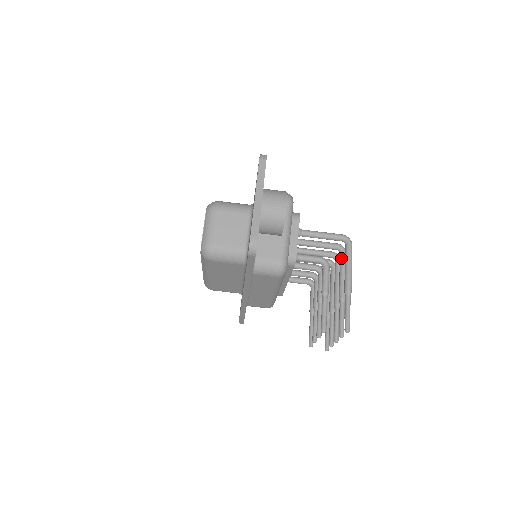
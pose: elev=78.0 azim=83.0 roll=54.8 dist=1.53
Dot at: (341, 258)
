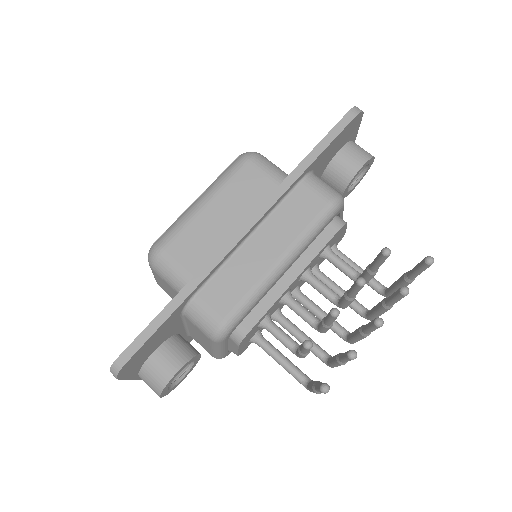
Dot at: occluded
